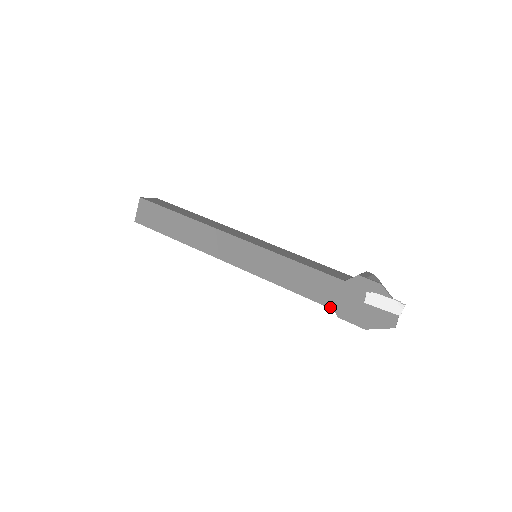
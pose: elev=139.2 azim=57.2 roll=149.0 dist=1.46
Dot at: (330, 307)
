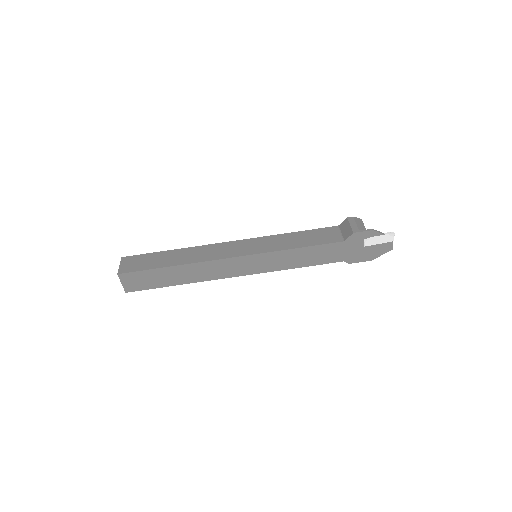
Dot at: (340, 261)
